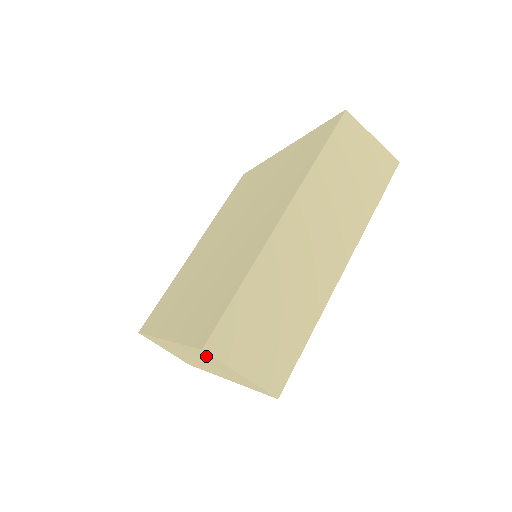
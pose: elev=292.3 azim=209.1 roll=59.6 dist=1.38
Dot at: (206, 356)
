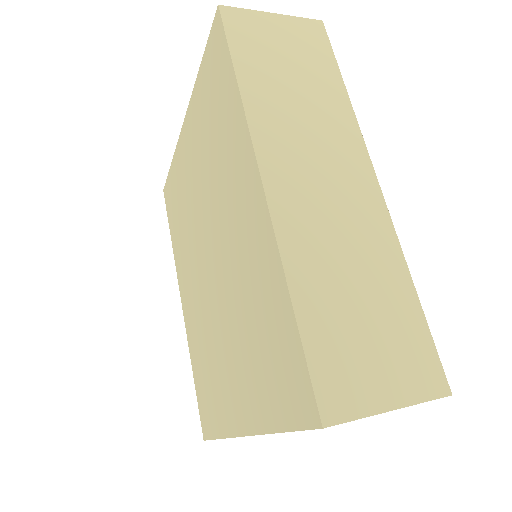
Dot at: occluded
